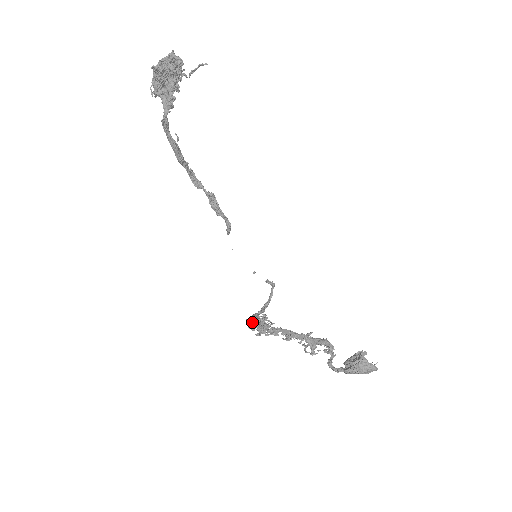
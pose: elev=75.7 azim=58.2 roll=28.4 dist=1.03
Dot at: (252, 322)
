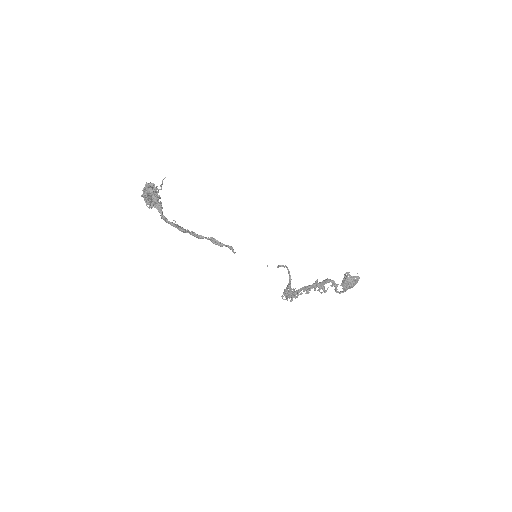
Dot at: occluded
